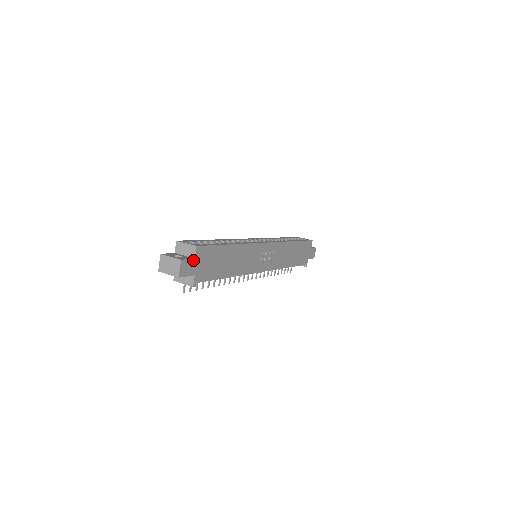
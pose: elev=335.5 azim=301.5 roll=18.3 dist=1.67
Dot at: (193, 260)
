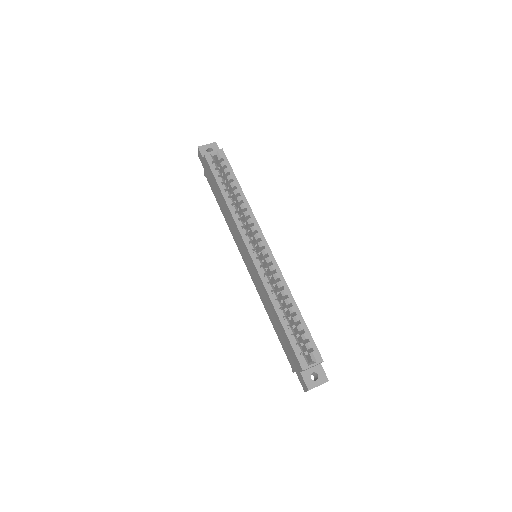
Dot at: (321, 365)
